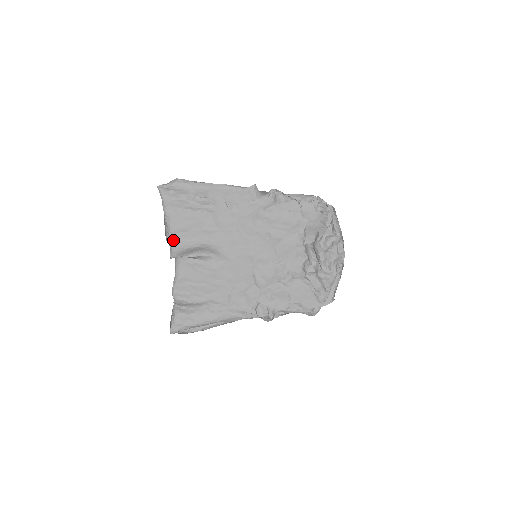
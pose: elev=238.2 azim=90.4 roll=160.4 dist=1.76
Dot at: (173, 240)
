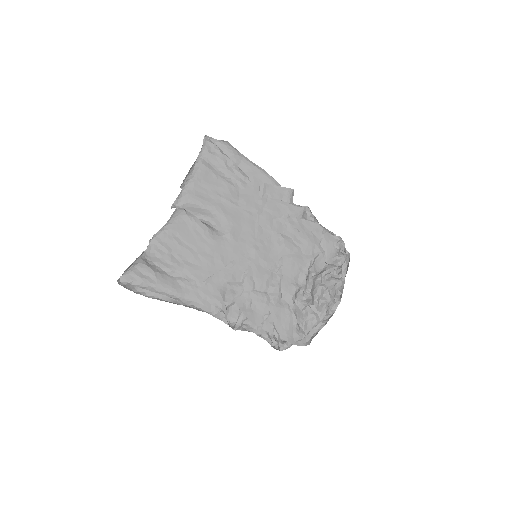
Dot at: (189, 188)
